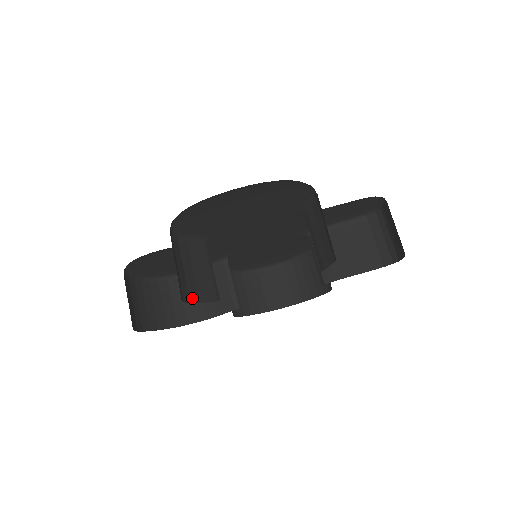
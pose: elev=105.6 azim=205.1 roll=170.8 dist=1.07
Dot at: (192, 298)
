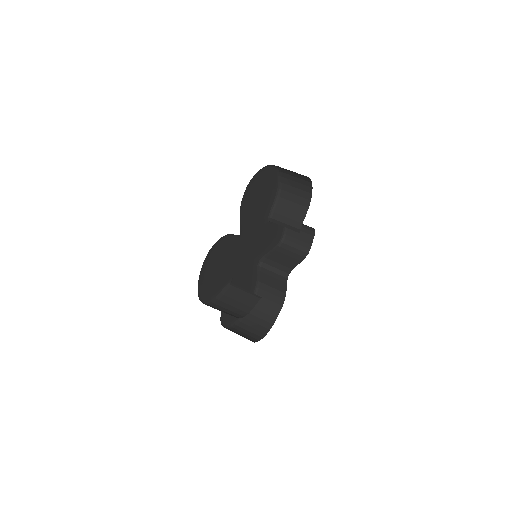
Dot at: occluded
